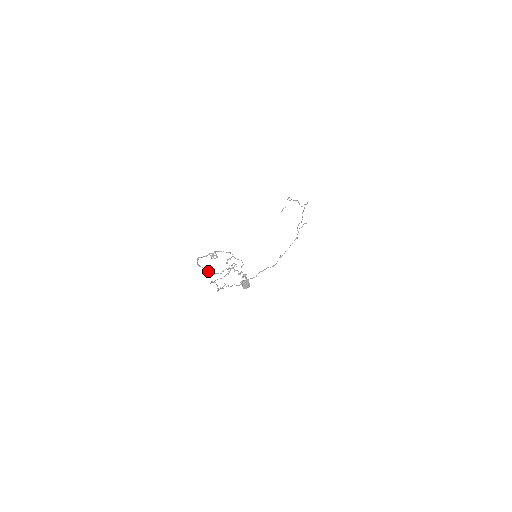
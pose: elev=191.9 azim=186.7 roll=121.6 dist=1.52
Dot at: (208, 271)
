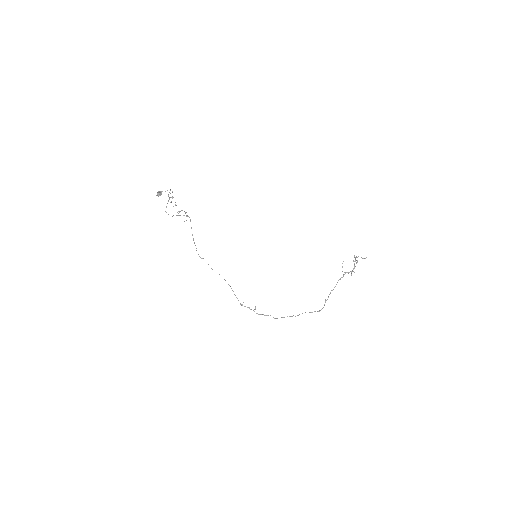
Dot at: occluded
